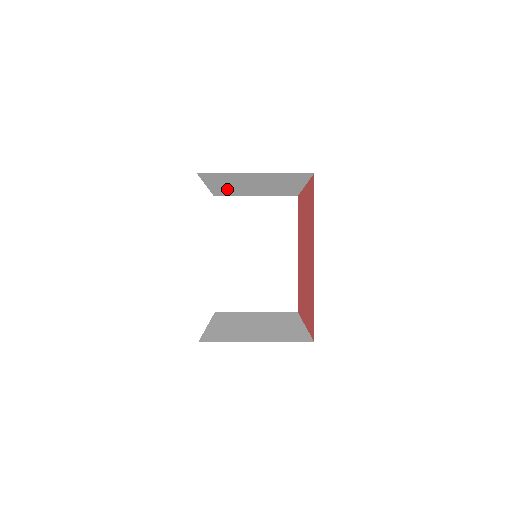
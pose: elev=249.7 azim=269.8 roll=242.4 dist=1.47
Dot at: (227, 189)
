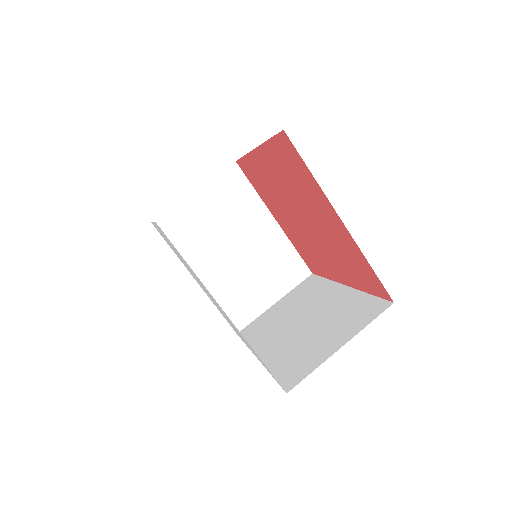
Dot at: occluded
